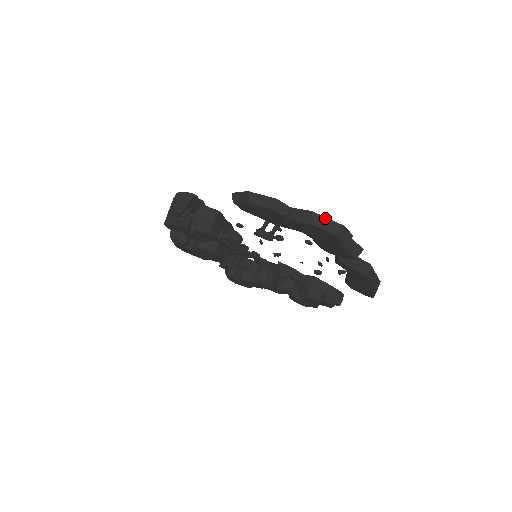
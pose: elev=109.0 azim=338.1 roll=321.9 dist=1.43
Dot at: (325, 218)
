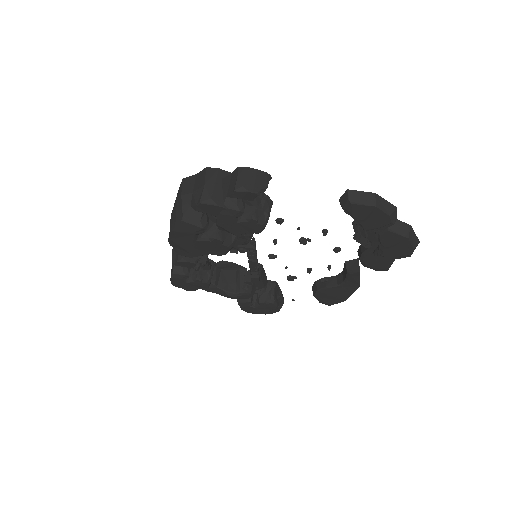
Dot at: (414, 233)
